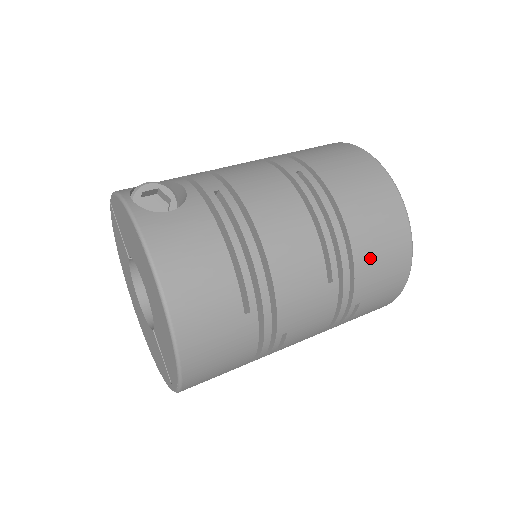
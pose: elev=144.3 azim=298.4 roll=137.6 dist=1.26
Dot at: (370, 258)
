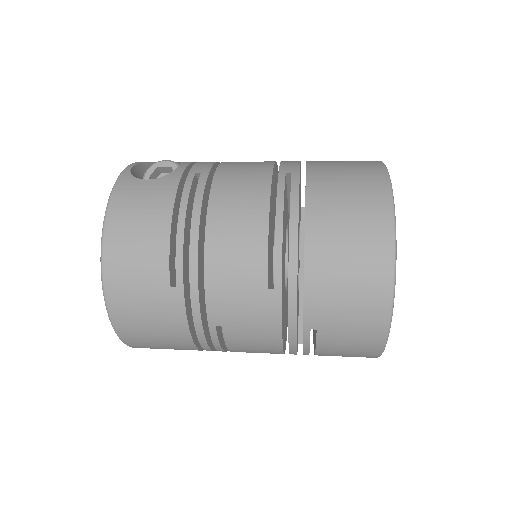
Dot at: (328, 279)
